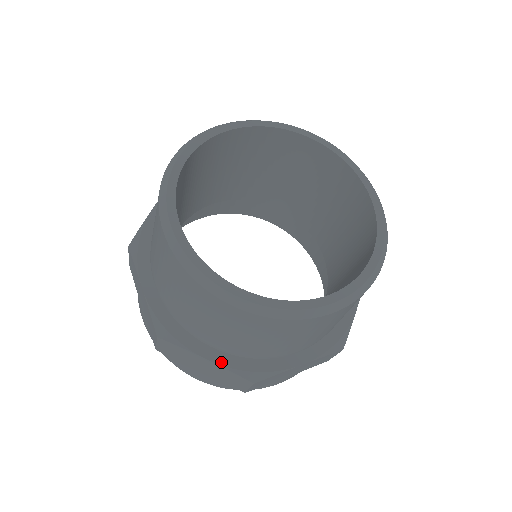
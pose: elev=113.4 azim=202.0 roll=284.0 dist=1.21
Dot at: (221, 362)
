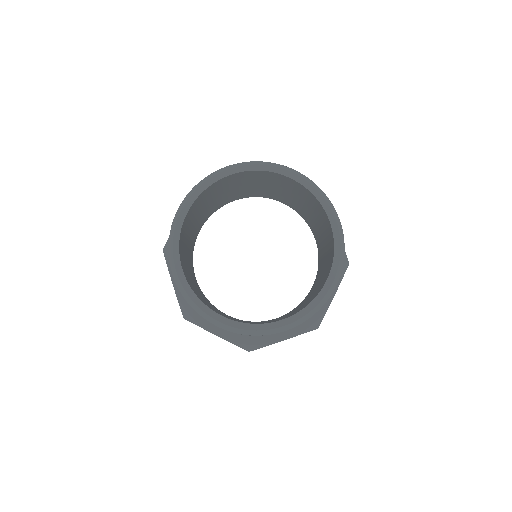
Dot at: (178, 292)
